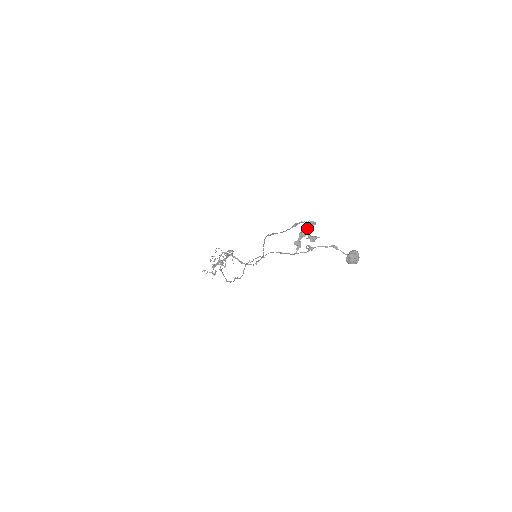
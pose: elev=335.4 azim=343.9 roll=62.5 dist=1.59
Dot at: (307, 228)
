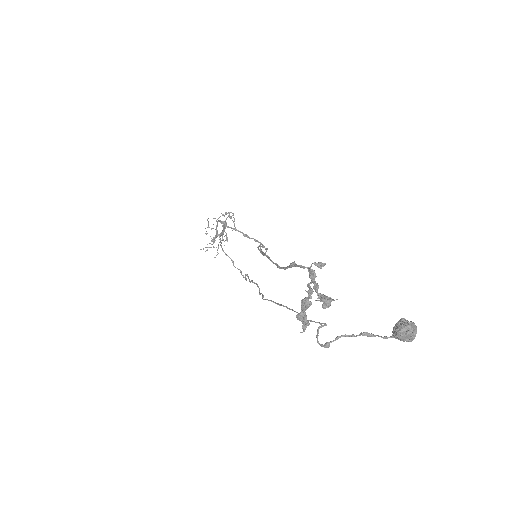
Dot at: (311, 289)
